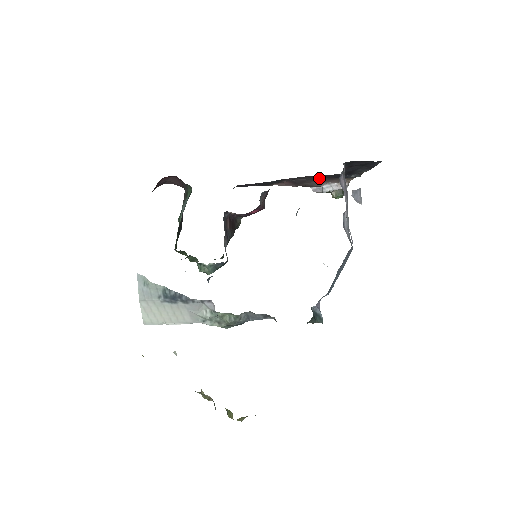
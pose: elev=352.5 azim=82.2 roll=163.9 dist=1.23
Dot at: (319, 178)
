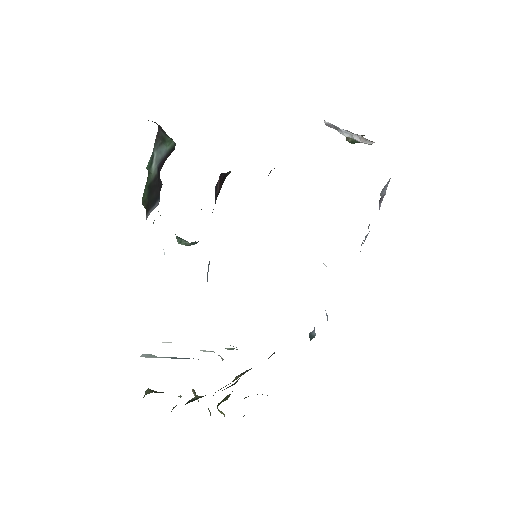
Dot at: occluded
